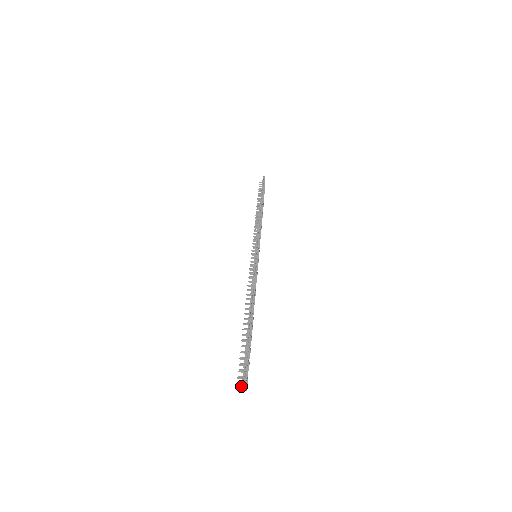
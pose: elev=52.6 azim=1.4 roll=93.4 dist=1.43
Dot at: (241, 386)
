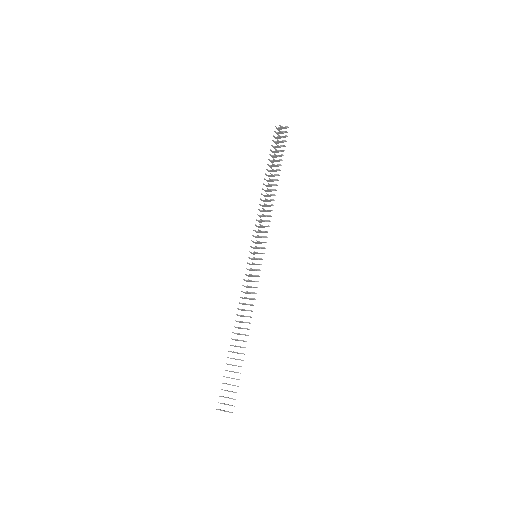
Dot at: occluded
